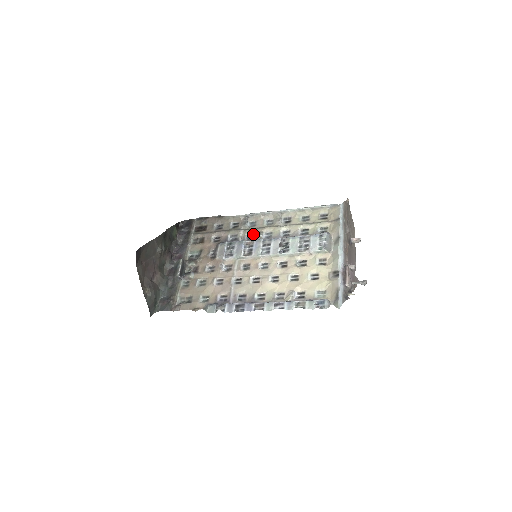
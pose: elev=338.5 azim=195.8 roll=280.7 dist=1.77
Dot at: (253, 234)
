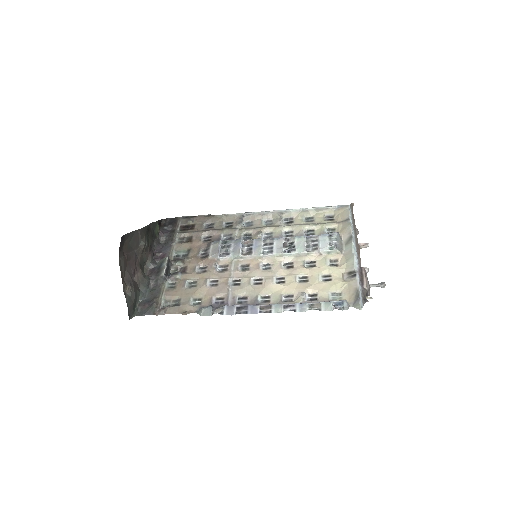
Dot at: (250, 234)
